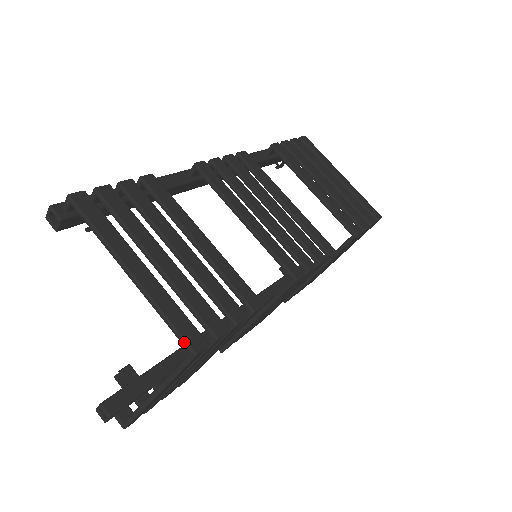
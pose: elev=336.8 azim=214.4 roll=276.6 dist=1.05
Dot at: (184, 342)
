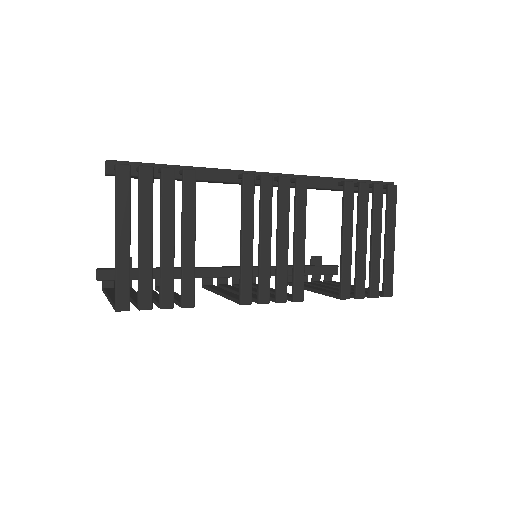
Dot at: (115, 300)
